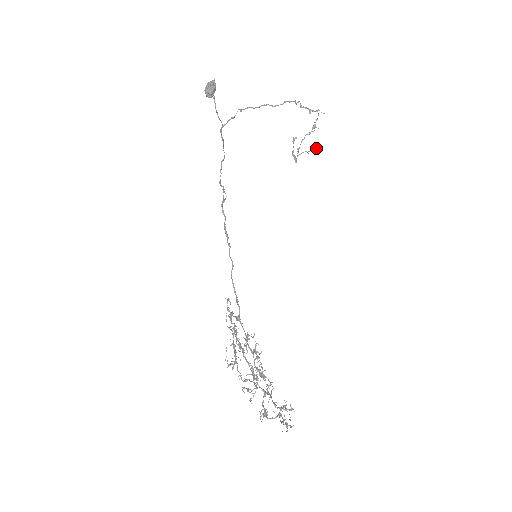
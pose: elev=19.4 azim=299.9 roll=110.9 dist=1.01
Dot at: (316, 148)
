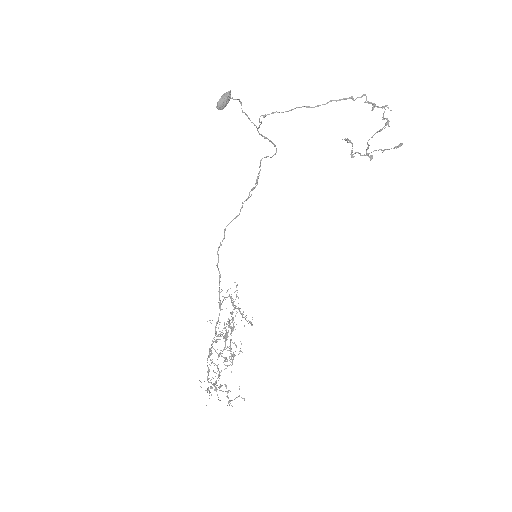
Dot at: occluded
